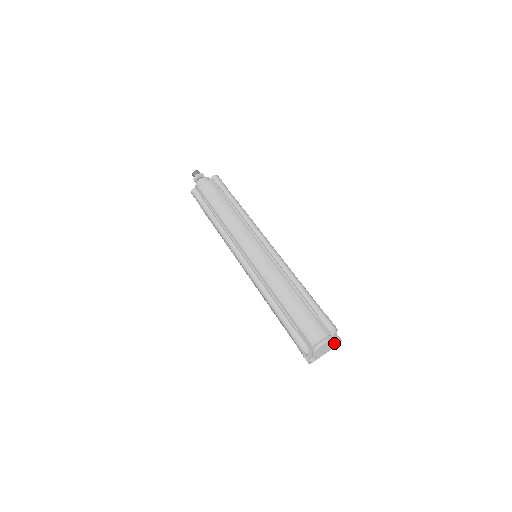
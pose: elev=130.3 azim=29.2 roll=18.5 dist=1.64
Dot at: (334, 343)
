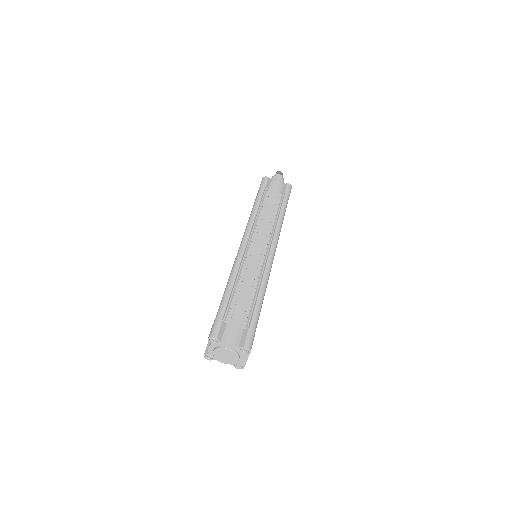
Dot at: (232, 350)
